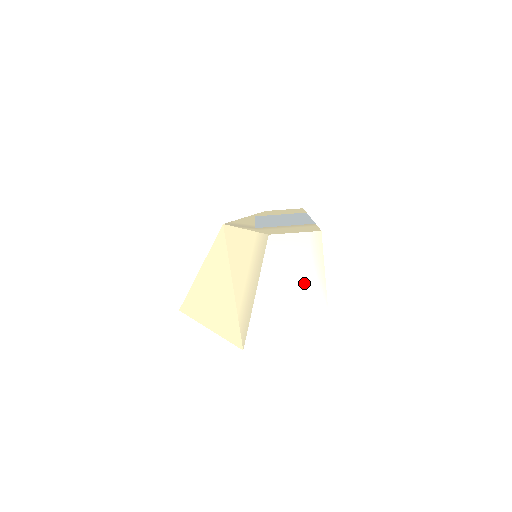
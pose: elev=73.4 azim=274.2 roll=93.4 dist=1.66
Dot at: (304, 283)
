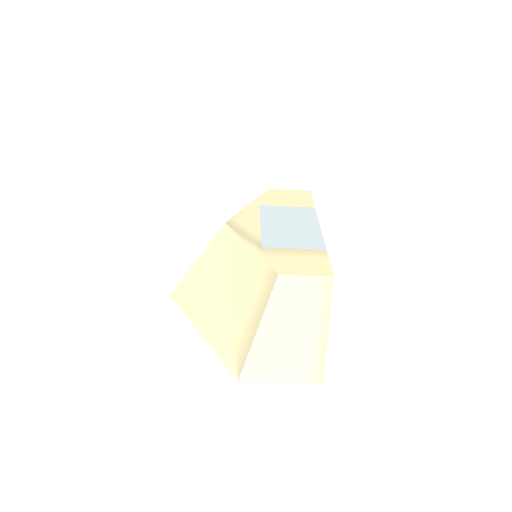
Dot at: (307, 326)
